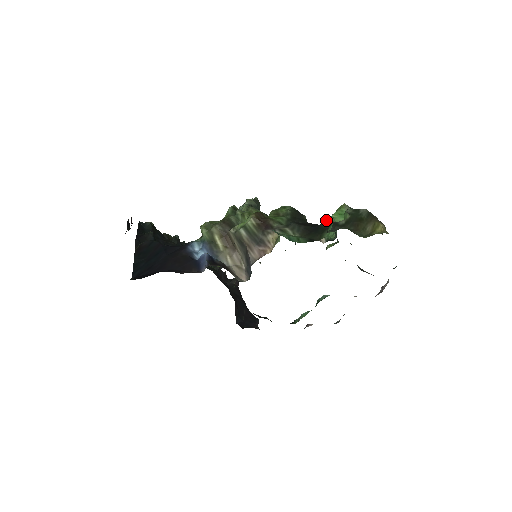
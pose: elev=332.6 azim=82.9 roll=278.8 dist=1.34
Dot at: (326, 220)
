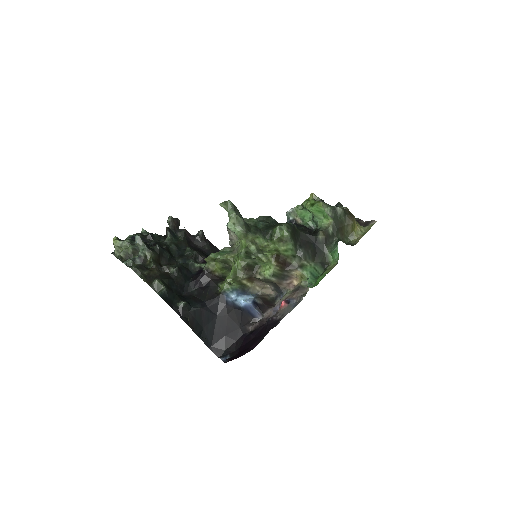
Dot at: (320, 234)
